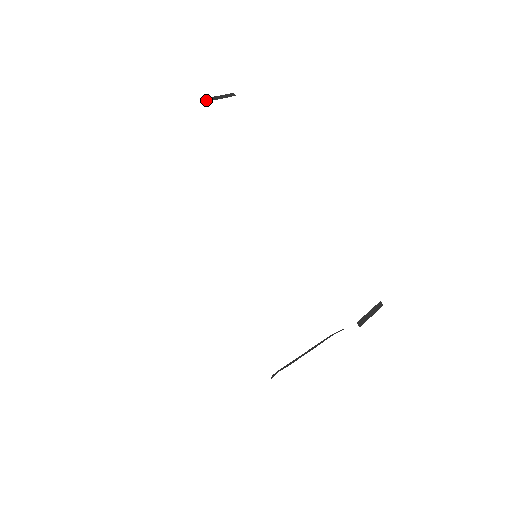
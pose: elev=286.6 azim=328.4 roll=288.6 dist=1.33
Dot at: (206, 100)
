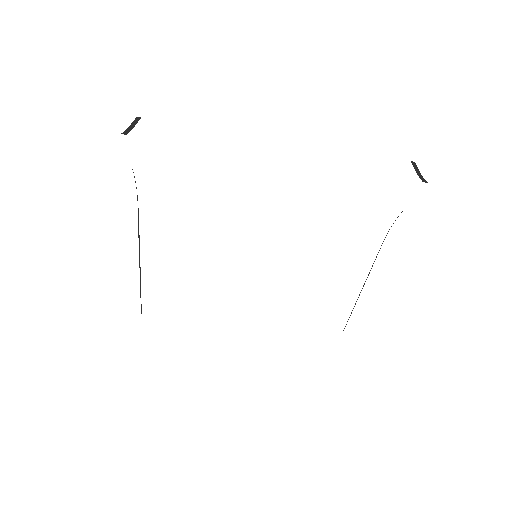
Dot at: (126, 134)
